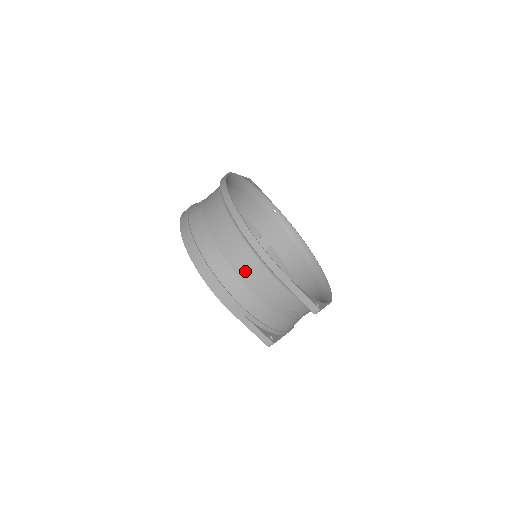
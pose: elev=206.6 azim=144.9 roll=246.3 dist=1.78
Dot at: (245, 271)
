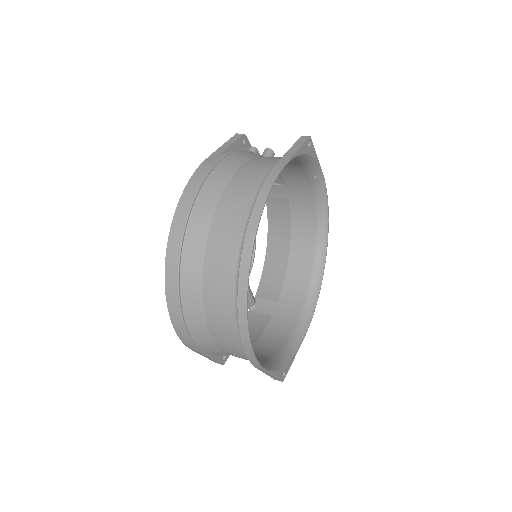
Dot at: (223, 343)
